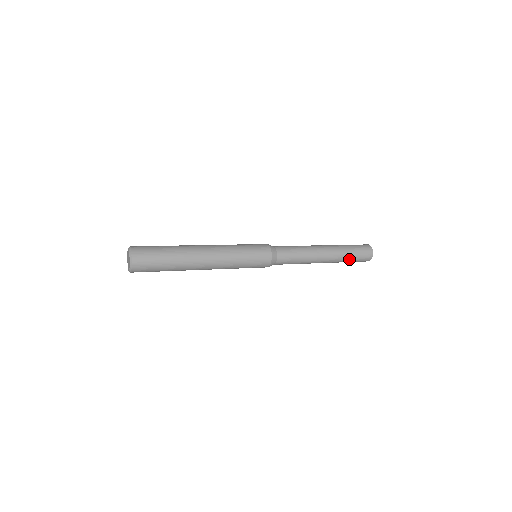
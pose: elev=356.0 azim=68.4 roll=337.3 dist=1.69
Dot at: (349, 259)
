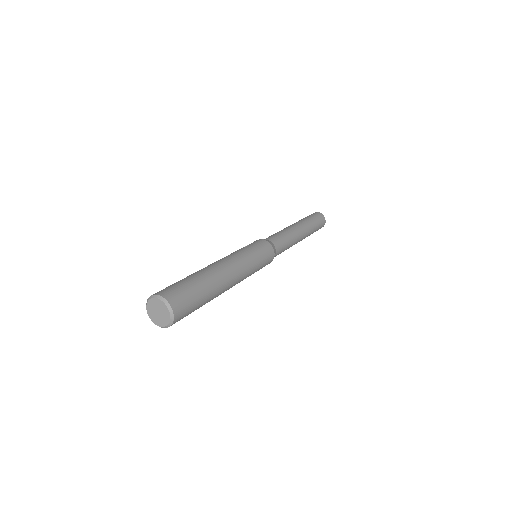
Dot at: (313, 231)
